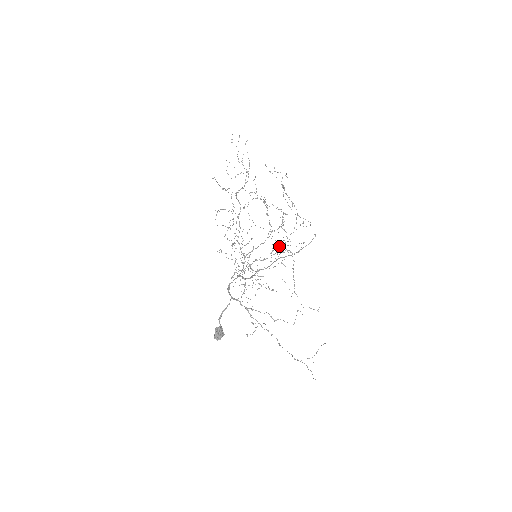
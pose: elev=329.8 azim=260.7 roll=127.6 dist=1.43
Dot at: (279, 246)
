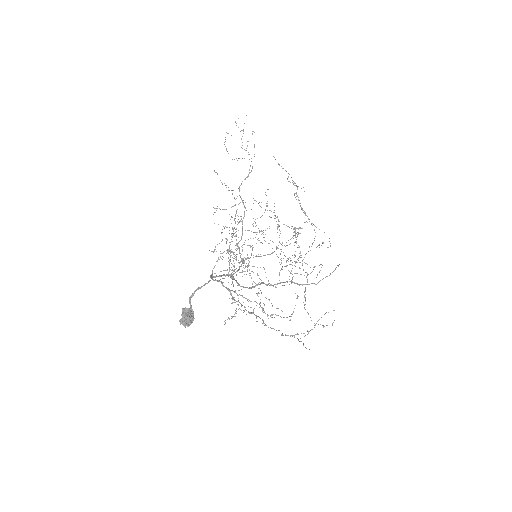
Dot at: occluded
